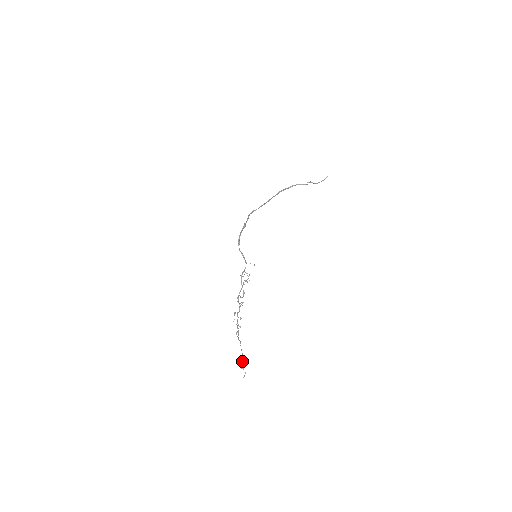
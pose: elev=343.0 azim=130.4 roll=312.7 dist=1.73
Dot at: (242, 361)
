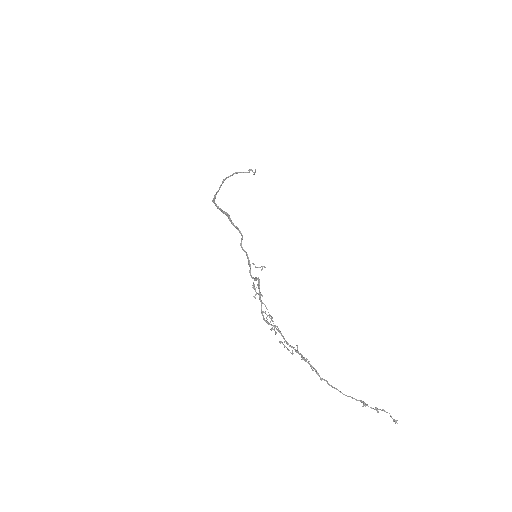
Dot at: (364, 403)
